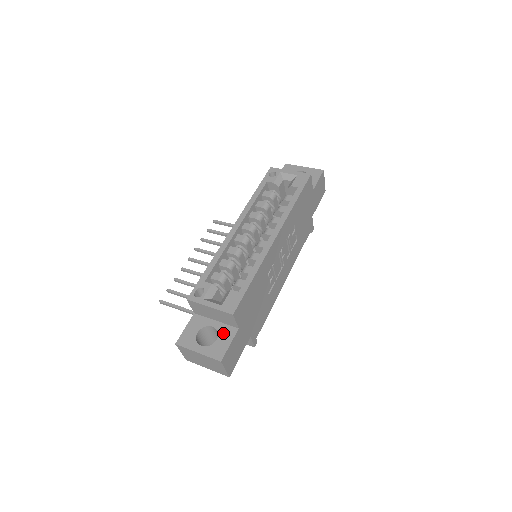
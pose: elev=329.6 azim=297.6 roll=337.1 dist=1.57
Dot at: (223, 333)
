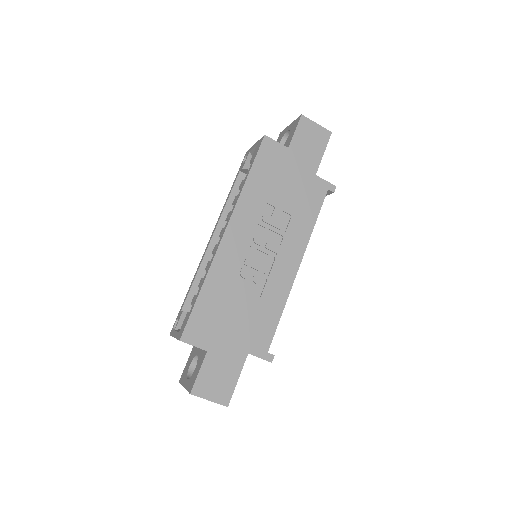
Dot at: (199, 360)
